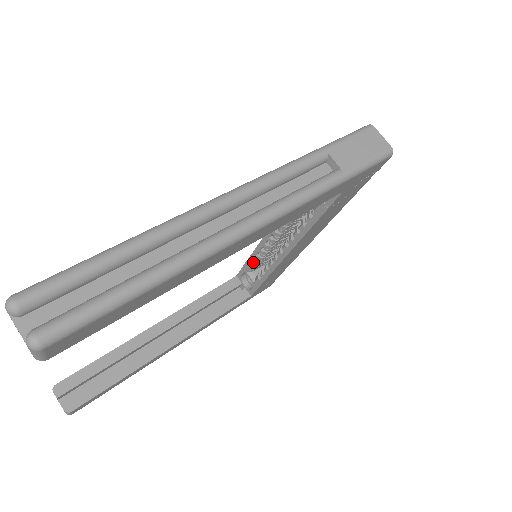
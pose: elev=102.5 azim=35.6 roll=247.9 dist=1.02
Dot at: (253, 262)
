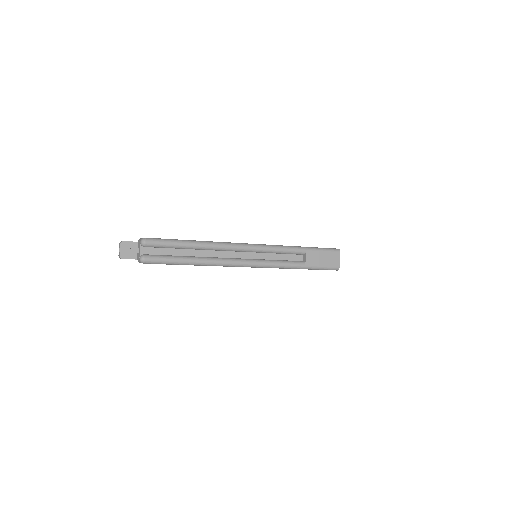
Dot at: occluded
